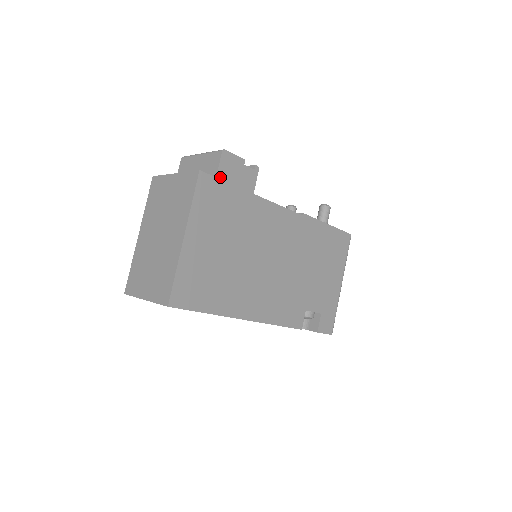
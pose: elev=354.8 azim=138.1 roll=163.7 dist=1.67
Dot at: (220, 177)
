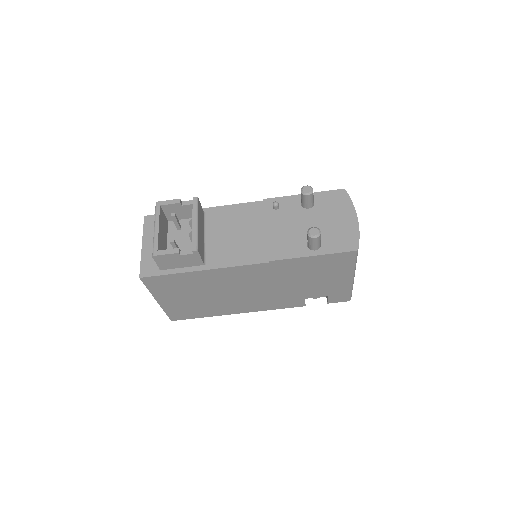
Dot at: (163, 268)
